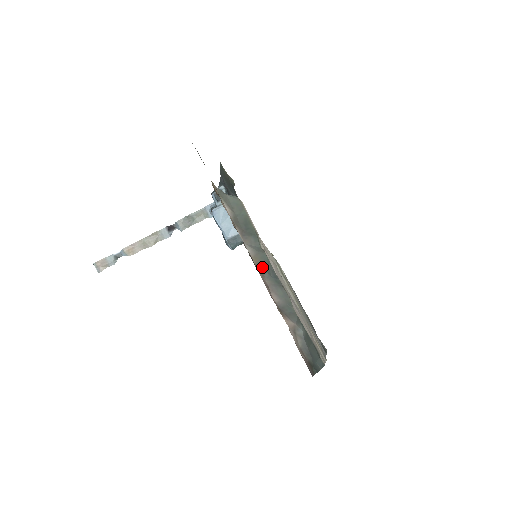
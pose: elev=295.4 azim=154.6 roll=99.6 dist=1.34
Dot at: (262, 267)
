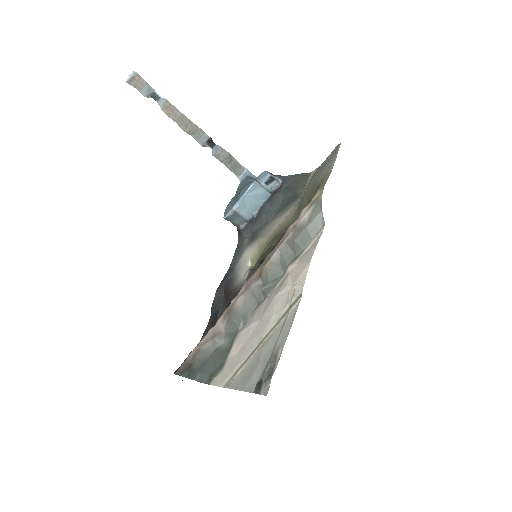
Dot at: (266, 275)
